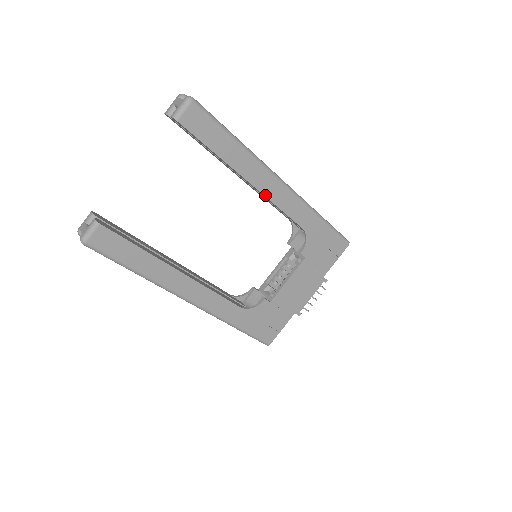
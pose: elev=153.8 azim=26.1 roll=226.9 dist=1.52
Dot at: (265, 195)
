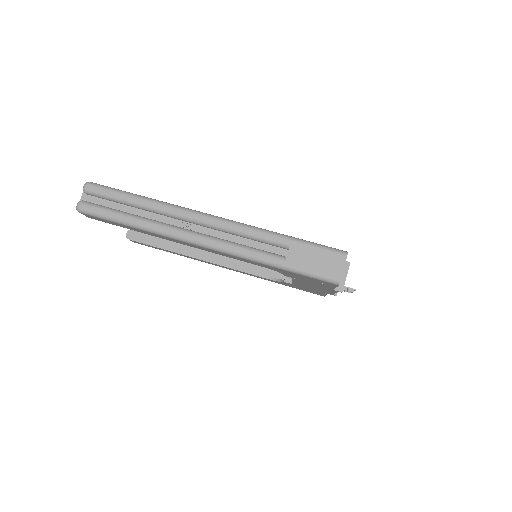
Dot at: (199, 248)
